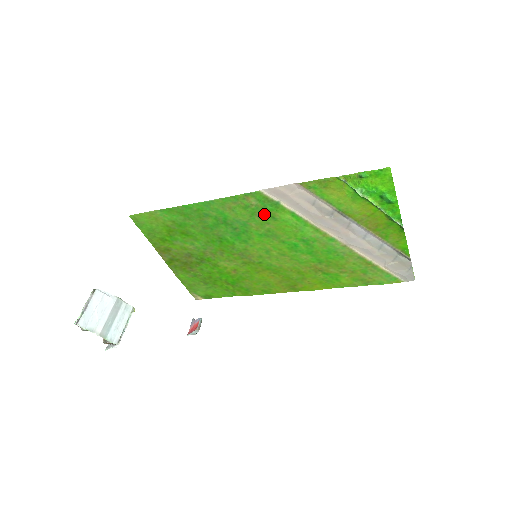
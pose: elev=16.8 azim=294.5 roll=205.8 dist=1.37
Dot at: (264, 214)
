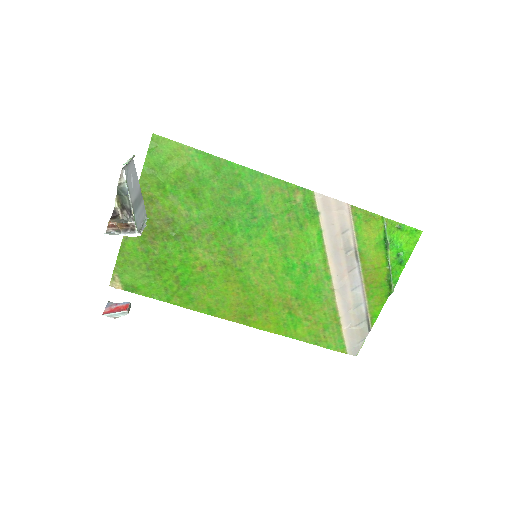
Dot at: (296, 217)
